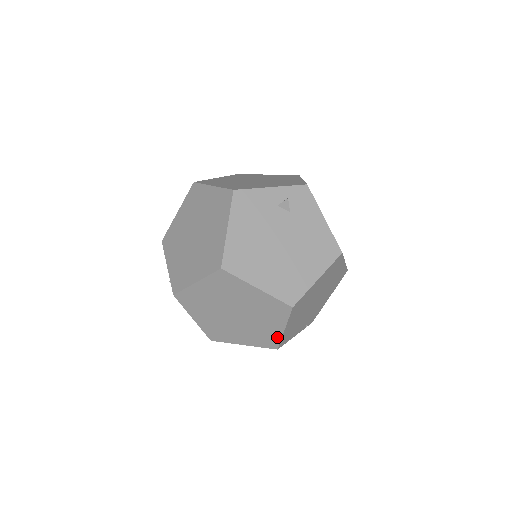
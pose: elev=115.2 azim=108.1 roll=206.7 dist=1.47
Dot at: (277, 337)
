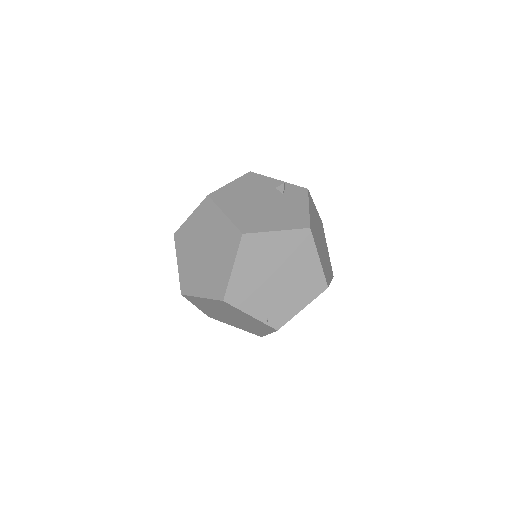
Dot at: (226, 280)
